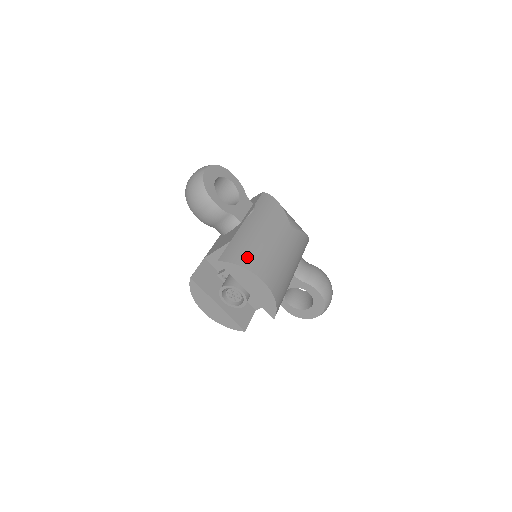
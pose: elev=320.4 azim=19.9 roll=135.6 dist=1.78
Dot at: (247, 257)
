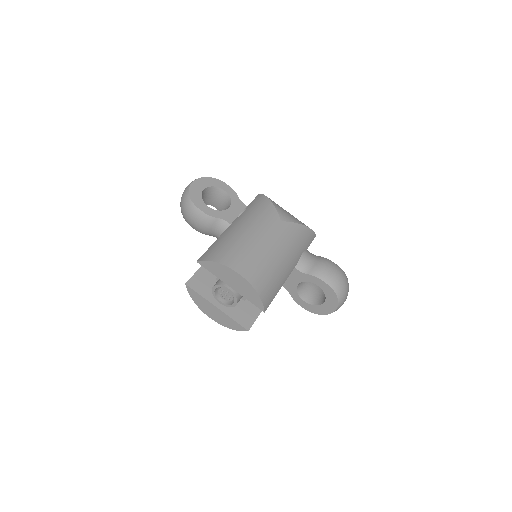
Dot at: (223, 253)
